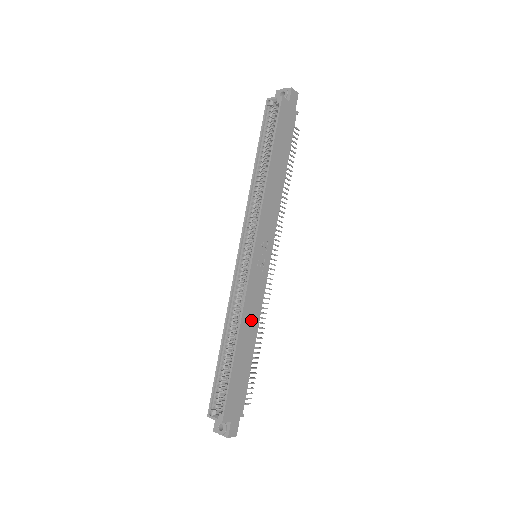
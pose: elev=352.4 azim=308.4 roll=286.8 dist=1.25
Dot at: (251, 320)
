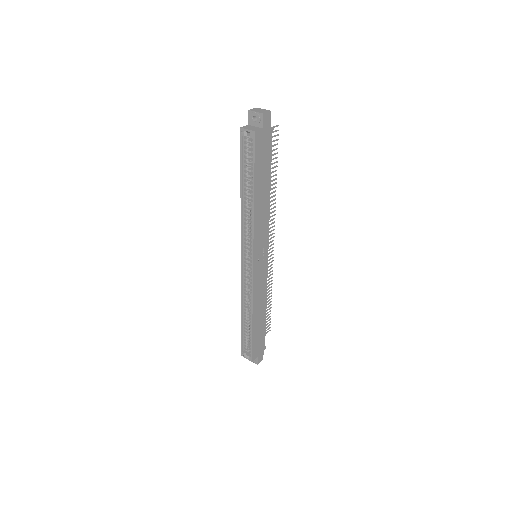
Dot at: (260, 301)
